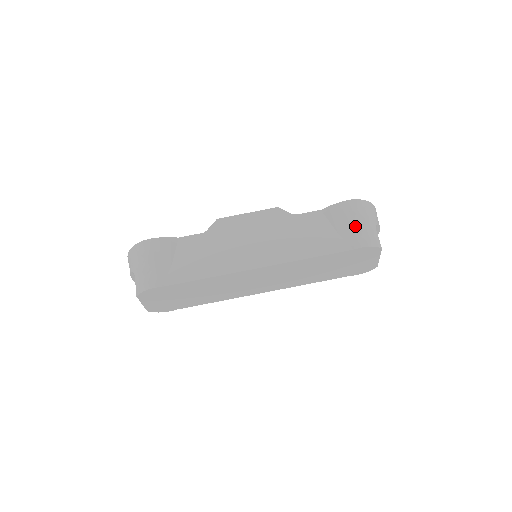
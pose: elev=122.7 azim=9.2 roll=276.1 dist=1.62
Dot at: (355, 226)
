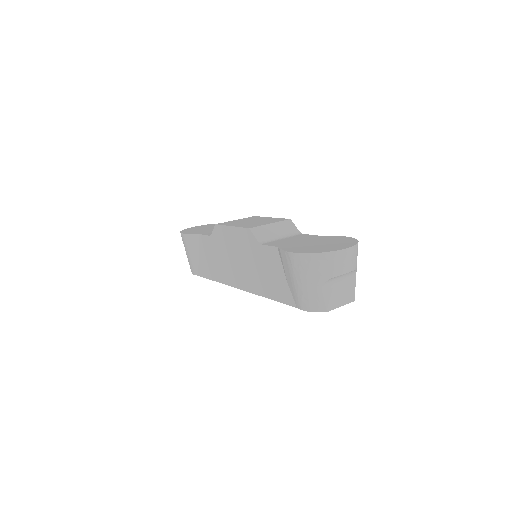
Dot at: (296, 285)
